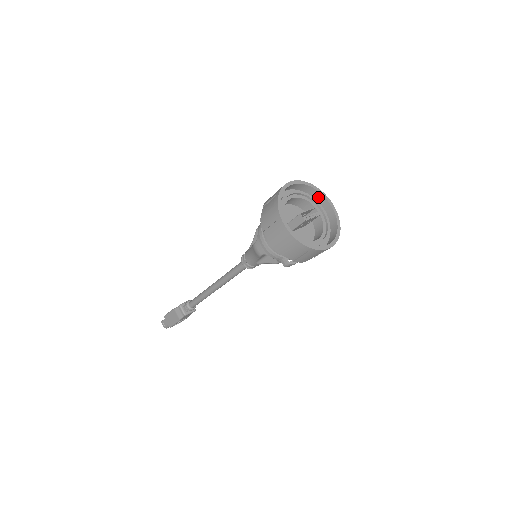
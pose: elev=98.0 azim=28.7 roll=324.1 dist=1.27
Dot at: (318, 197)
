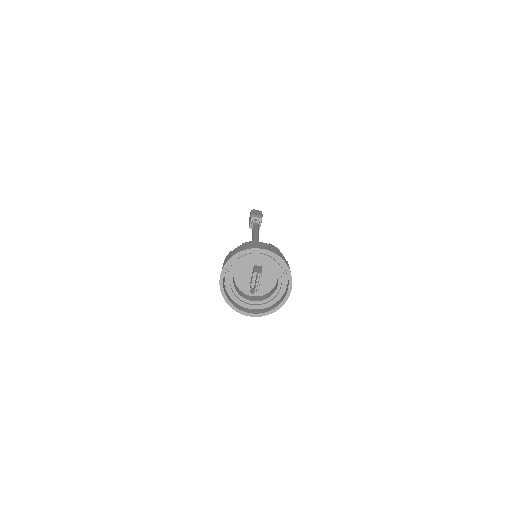
Dot at: (247, 251)
